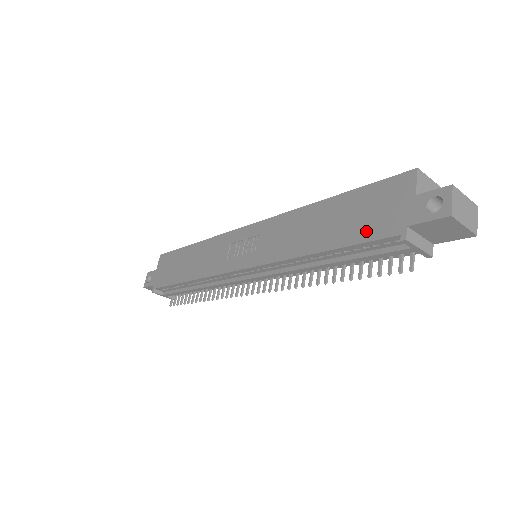
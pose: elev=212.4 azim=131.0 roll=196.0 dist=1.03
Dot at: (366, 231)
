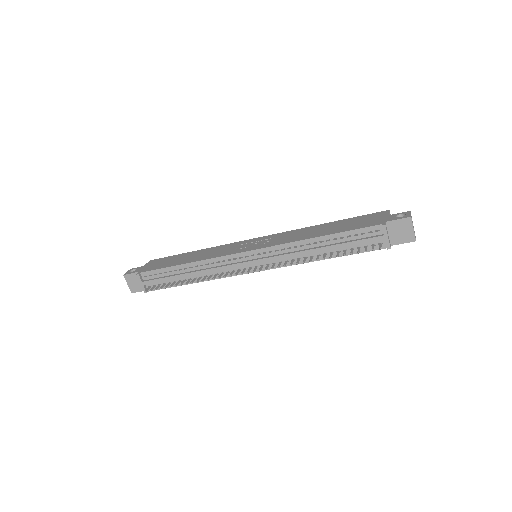
Dot at: (358, 226)
